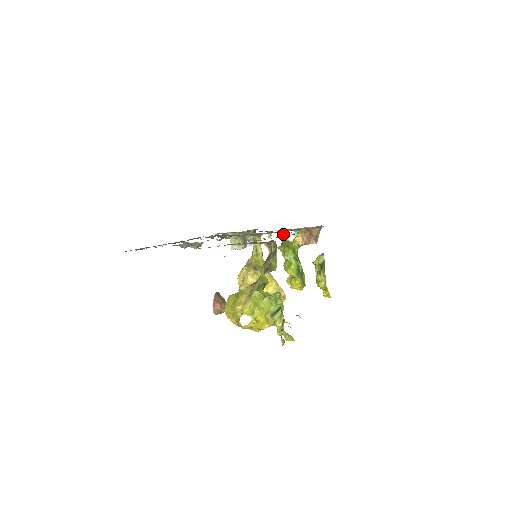
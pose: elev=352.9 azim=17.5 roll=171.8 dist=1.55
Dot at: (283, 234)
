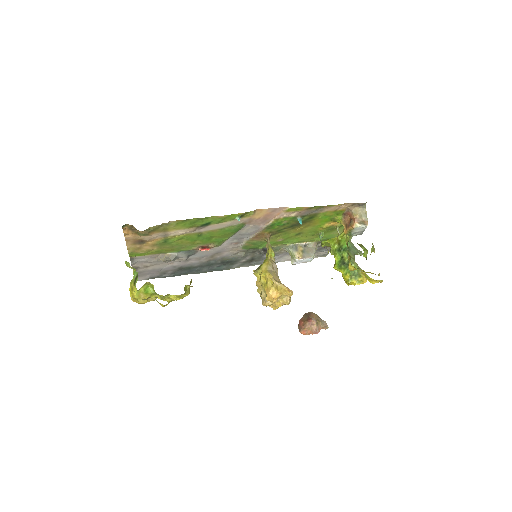
Dot at: (337, 231)
